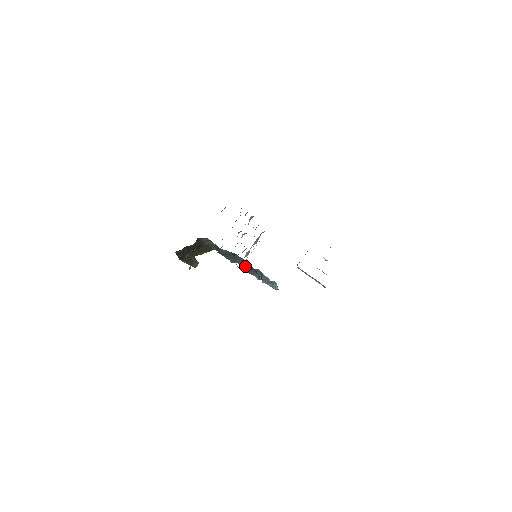
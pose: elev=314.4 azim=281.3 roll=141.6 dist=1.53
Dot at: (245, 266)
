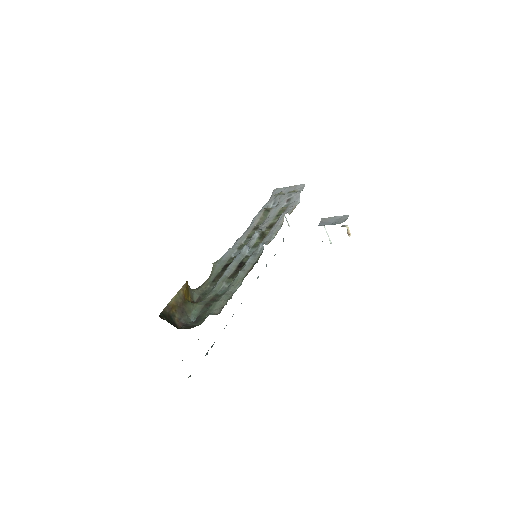
Dot at: occluded
